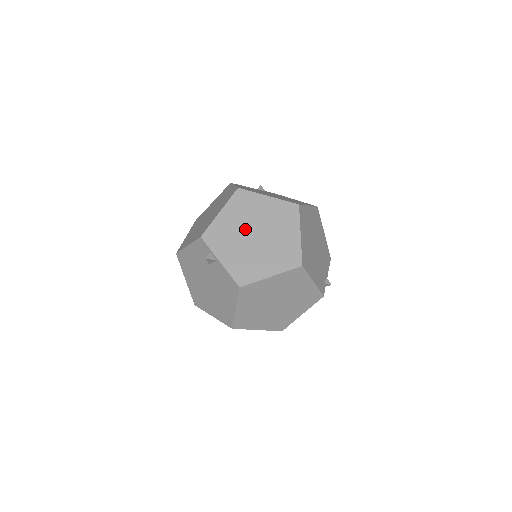
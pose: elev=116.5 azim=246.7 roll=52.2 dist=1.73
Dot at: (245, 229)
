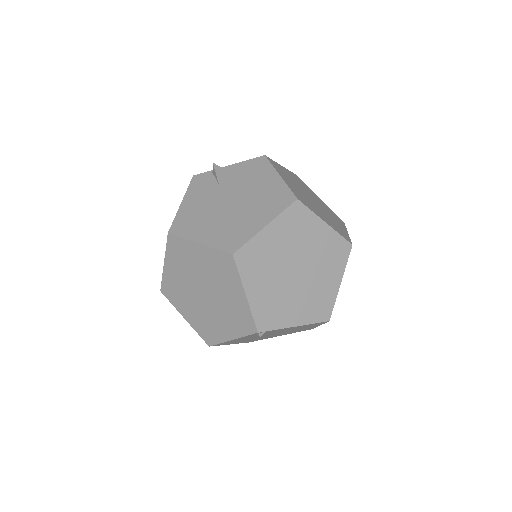
Dot at: occluded
